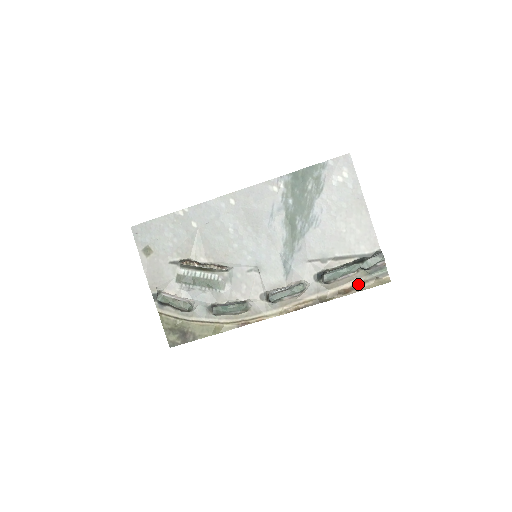
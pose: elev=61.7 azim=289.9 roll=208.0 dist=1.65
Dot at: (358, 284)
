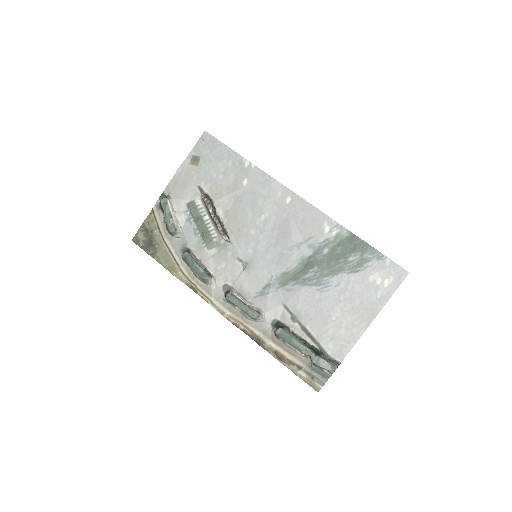
Dot at: (295, 364)
